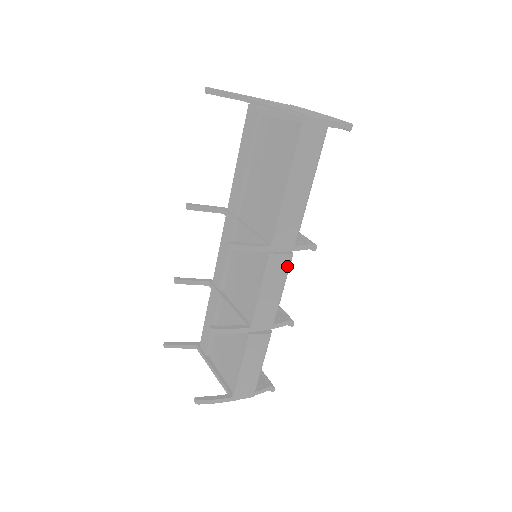
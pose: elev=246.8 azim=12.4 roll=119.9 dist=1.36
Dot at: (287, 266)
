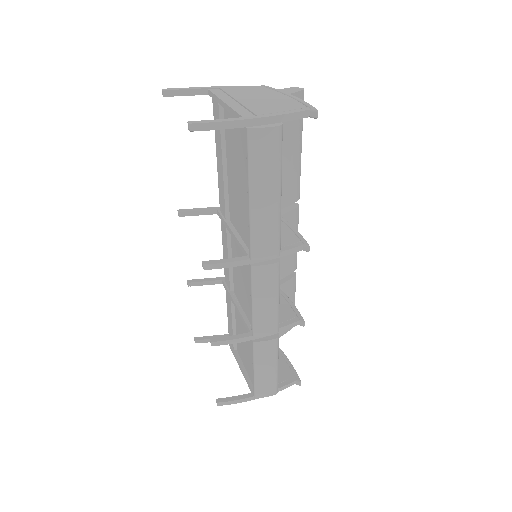
Dot at: (275, 275)
